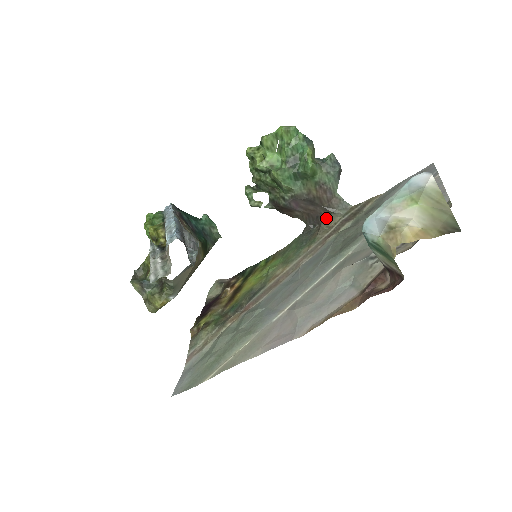
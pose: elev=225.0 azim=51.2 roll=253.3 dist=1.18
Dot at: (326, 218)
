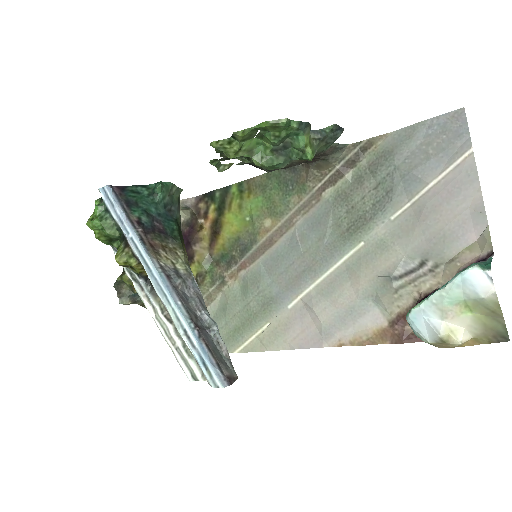
Dot at: (317, 163)
